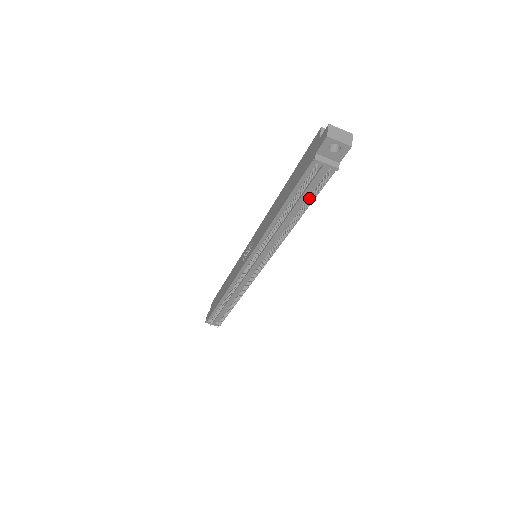
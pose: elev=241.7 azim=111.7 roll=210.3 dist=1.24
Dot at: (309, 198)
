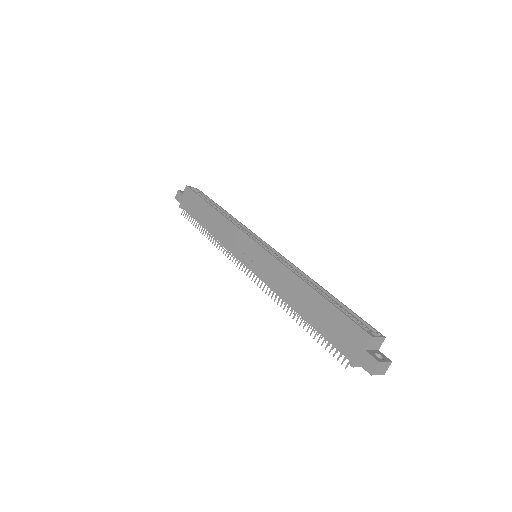
Dot at: occluded
